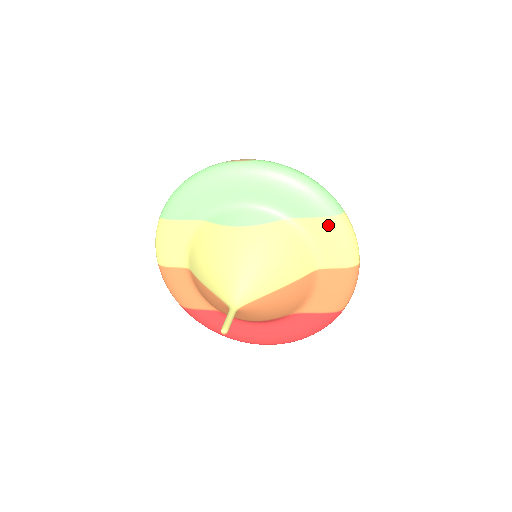
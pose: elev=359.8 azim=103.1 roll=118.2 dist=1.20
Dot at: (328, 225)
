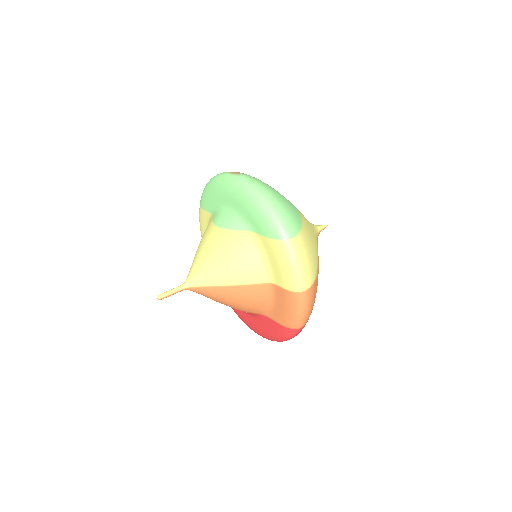
Dot at: (274, 246)
